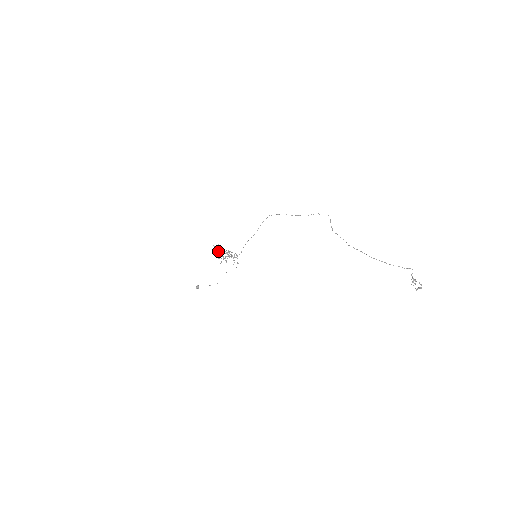
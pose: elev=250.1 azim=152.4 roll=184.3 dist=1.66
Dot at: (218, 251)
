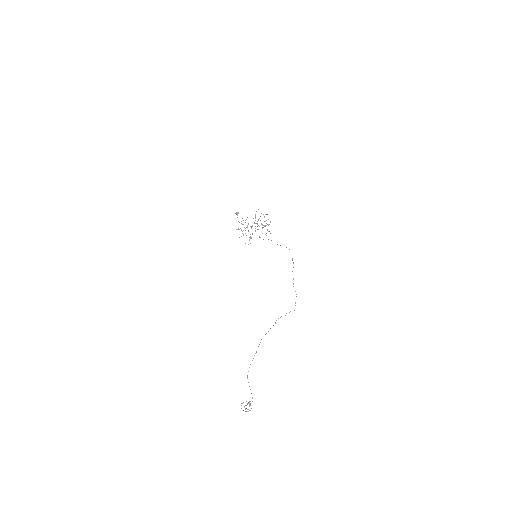
Dot at: occluded
